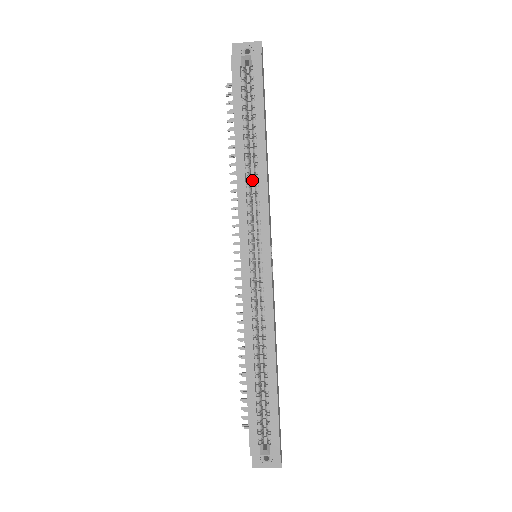
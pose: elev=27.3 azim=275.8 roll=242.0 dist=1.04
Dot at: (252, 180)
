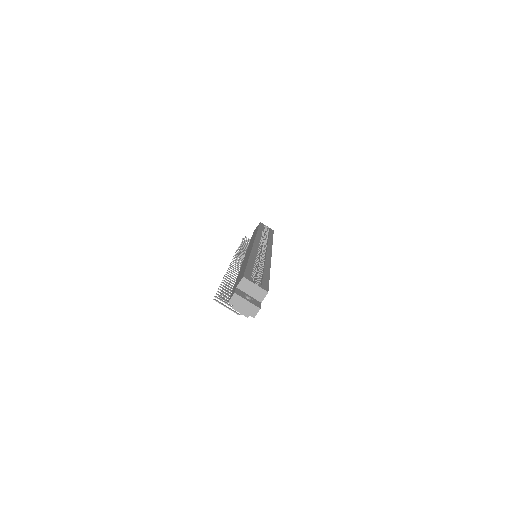
Dot at: occluded
